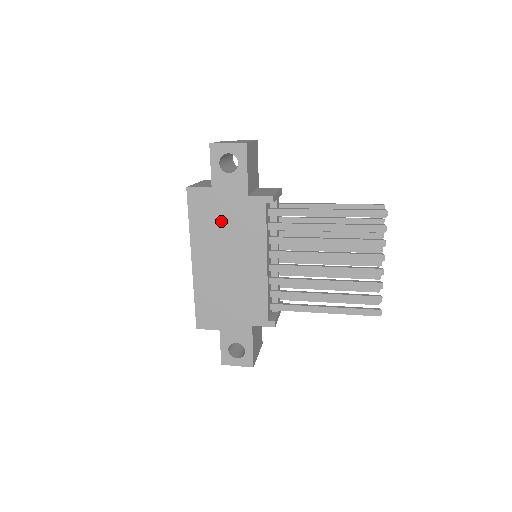
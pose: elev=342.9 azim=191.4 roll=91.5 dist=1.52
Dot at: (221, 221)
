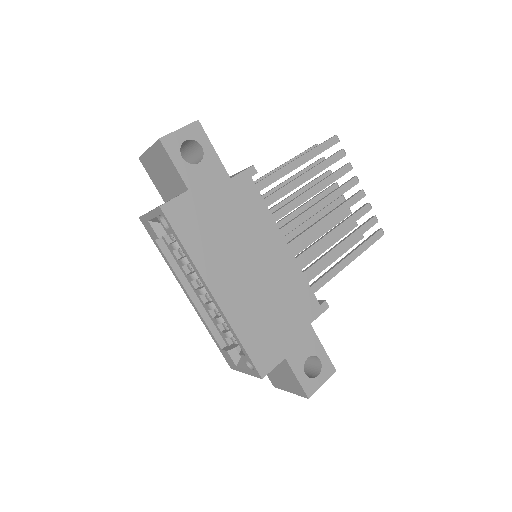
Dot at: (219, 224)
